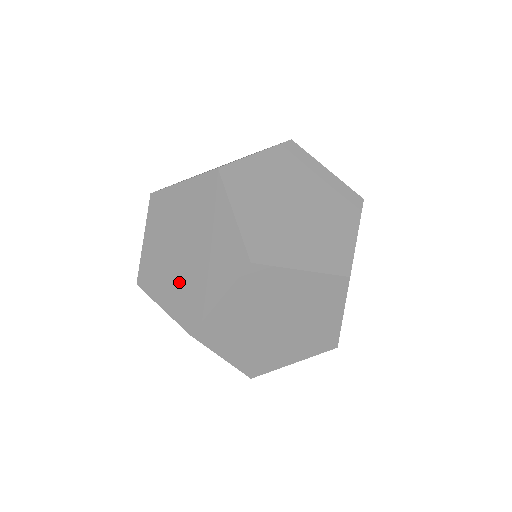
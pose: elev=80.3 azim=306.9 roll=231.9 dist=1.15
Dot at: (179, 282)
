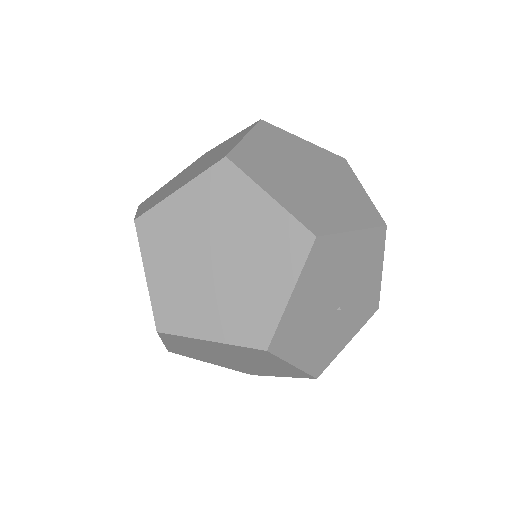
Dot at: occluded
